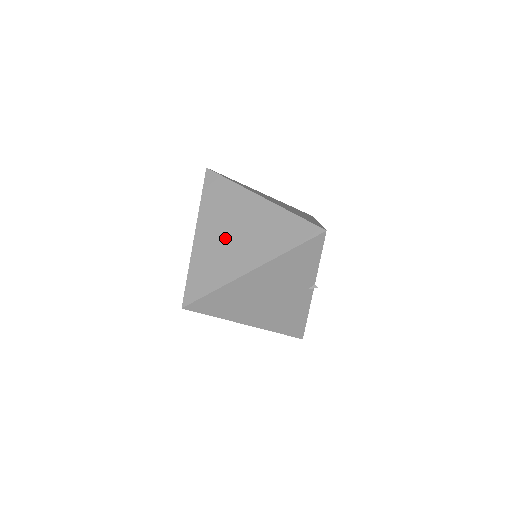
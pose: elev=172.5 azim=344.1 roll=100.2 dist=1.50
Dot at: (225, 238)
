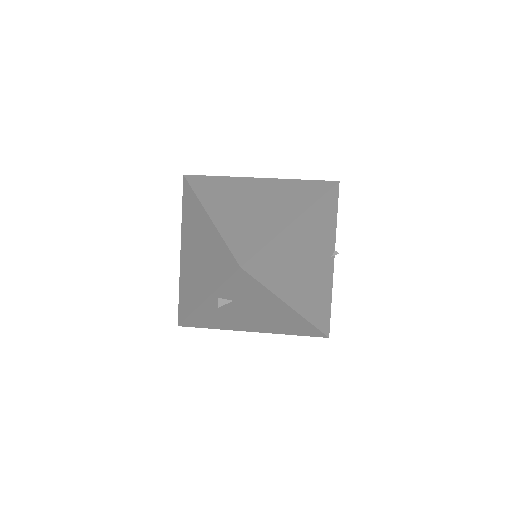
Dot at: (246, 208)
